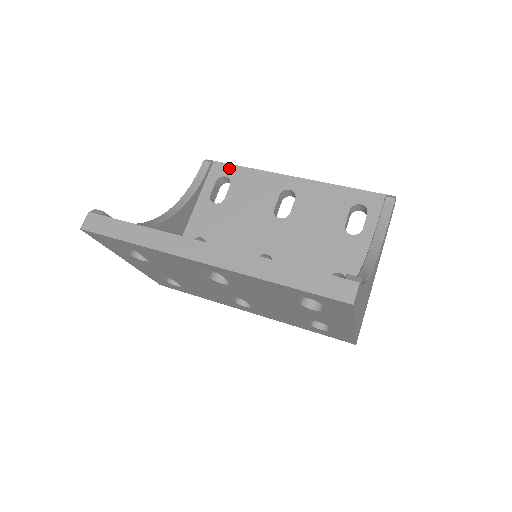
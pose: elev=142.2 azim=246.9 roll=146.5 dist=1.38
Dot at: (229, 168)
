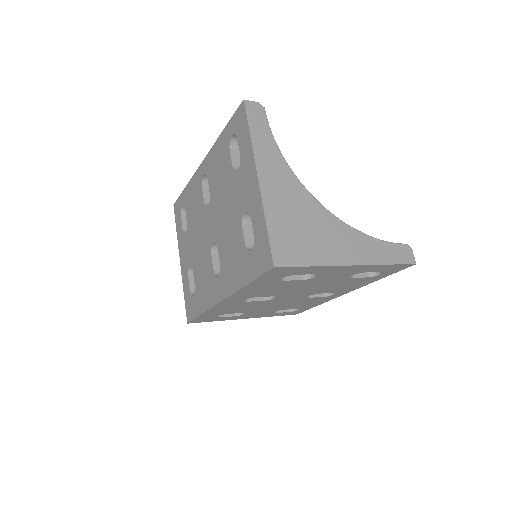
Dot at: occluded
